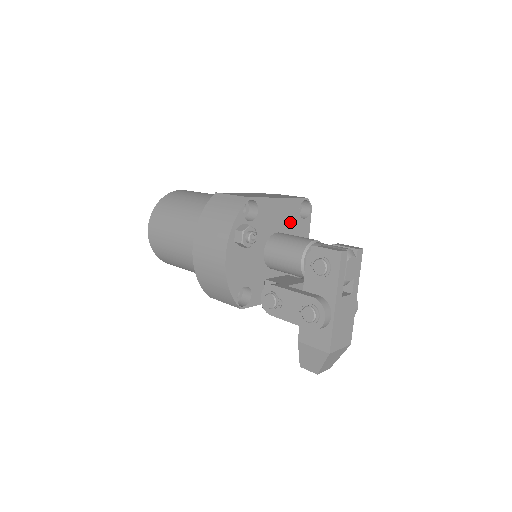
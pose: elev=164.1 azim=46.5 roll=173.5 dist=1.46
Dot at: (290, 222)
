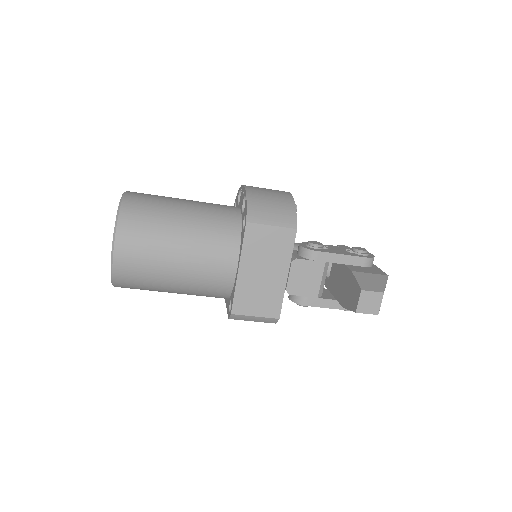
Dot at: occluded
